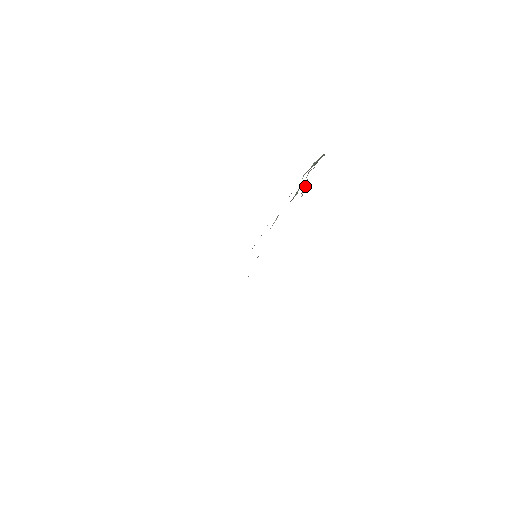
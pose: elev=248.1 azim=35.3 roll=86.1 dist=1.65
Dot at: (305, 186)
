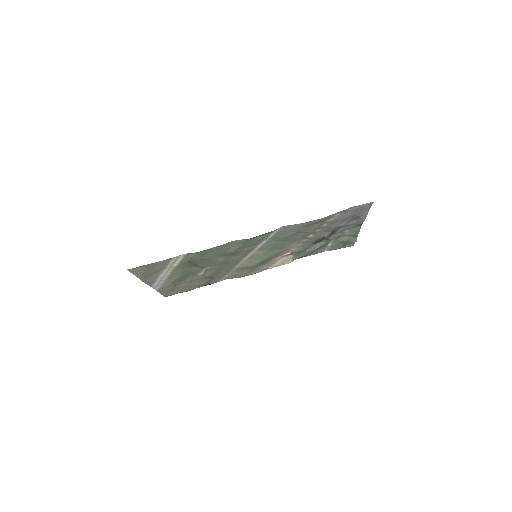
Dot at: (332, 236)
